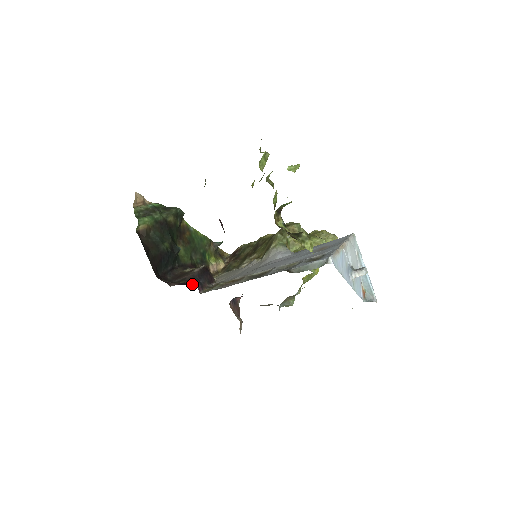
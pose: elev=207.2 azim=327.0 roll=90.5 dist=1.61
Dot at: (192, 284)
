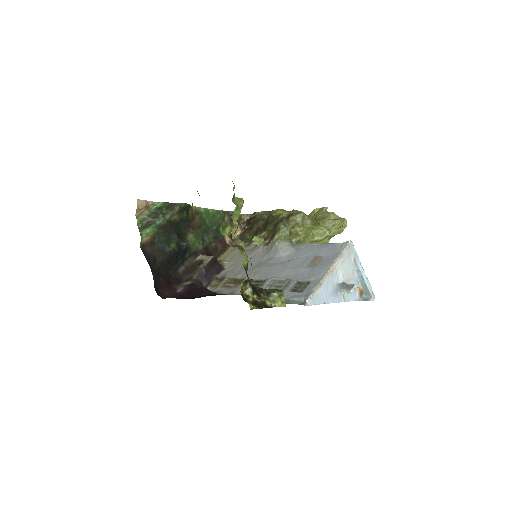
Dot at: (198, 285)
